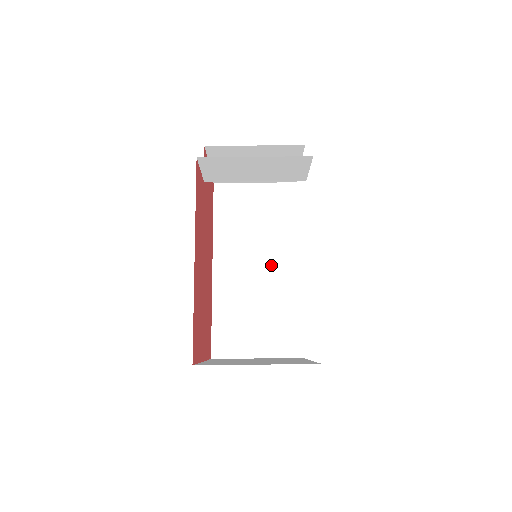
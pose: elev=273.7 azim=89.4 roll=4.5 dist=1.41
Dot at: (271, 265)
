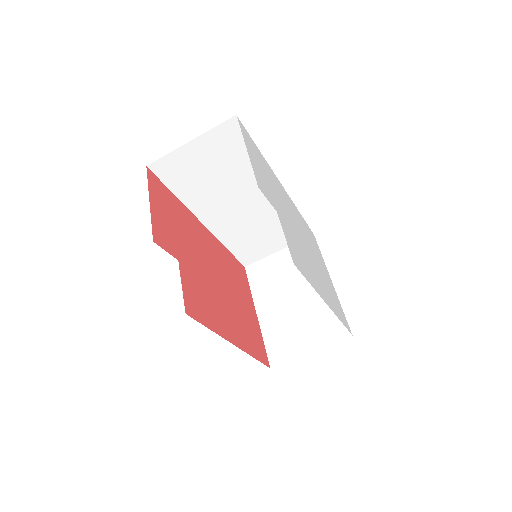
Dot at: (254, 197)
